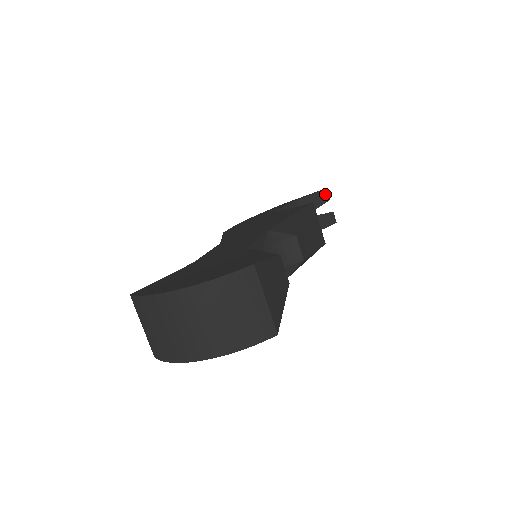
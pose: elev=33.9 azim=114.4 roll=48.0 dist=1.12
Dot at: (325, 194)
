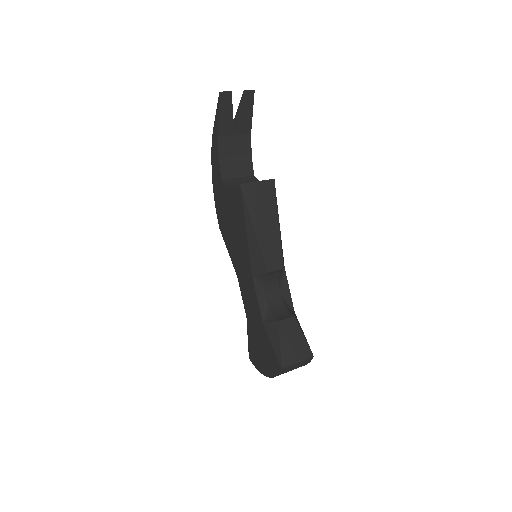
Dot at: (224, 96)
